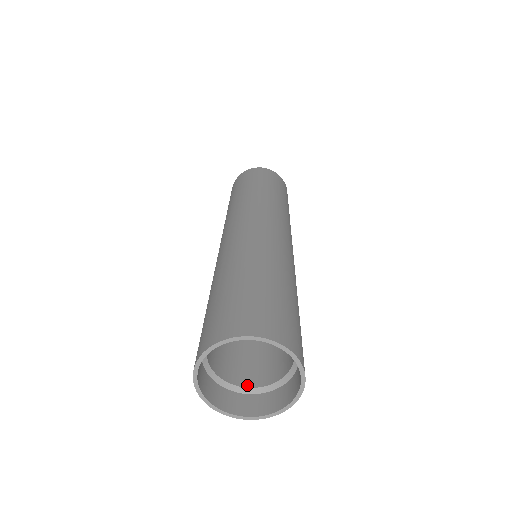
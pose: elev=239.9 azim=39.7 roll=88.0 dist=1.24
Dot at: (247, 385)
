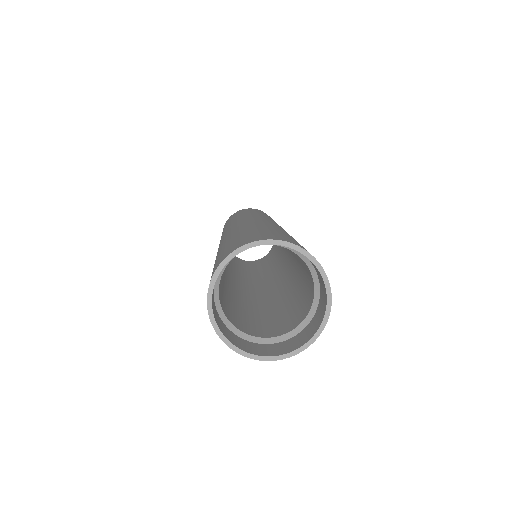
Dot at: (250, 334)
